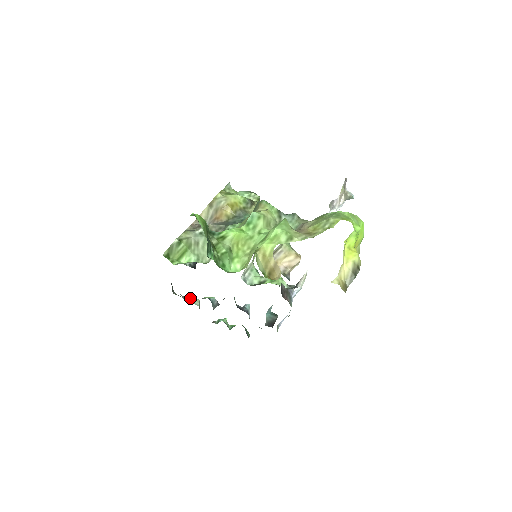
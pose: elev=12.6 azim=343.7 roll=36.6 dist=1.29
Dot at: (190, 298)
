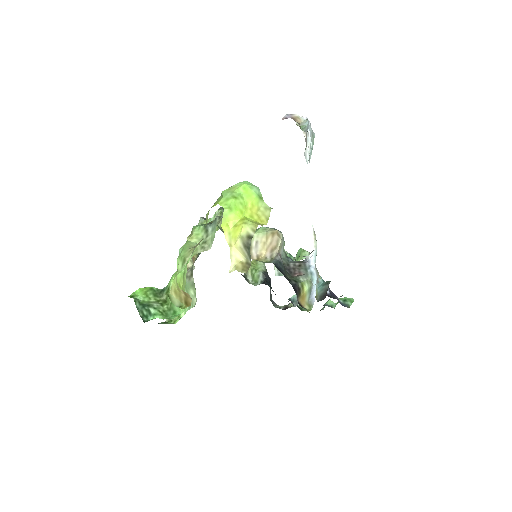
Dot at: (291, 303)
